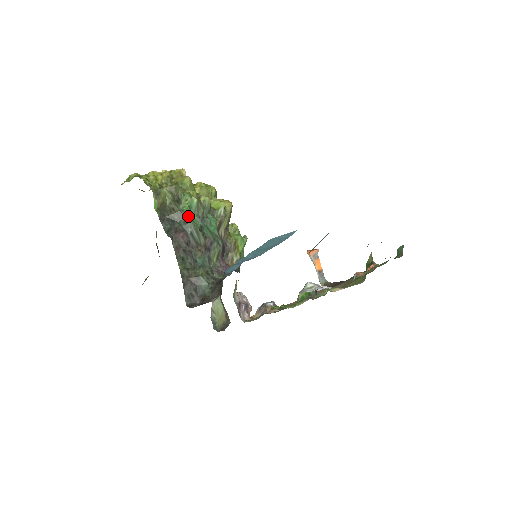
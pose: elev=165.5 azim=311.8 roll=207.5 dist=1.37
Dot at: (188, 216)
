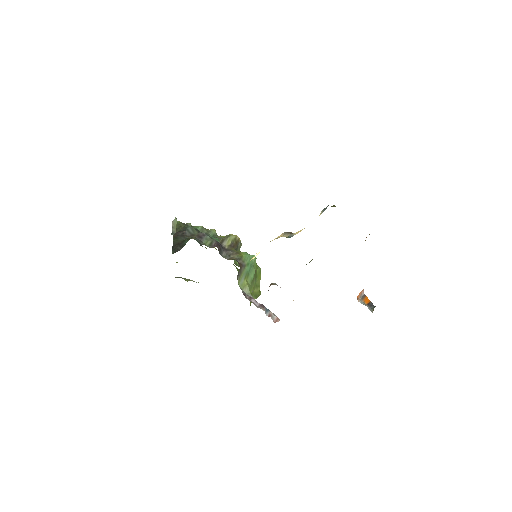
Dot at: occluded
